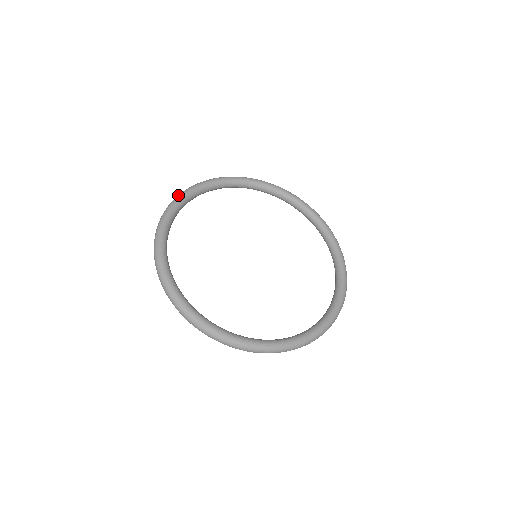
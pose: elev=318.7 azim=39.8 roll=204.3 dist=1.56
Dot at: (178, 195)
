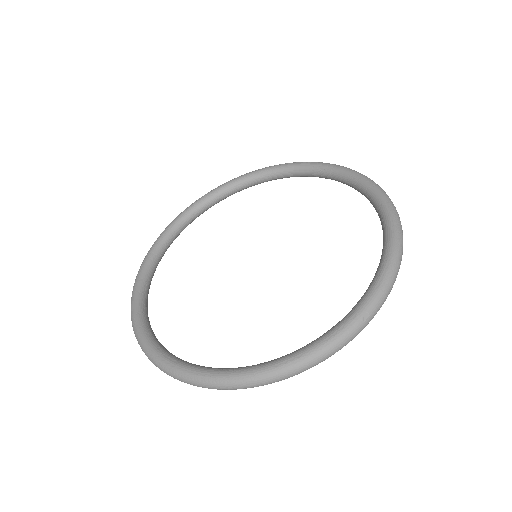
Dot at: occluded
